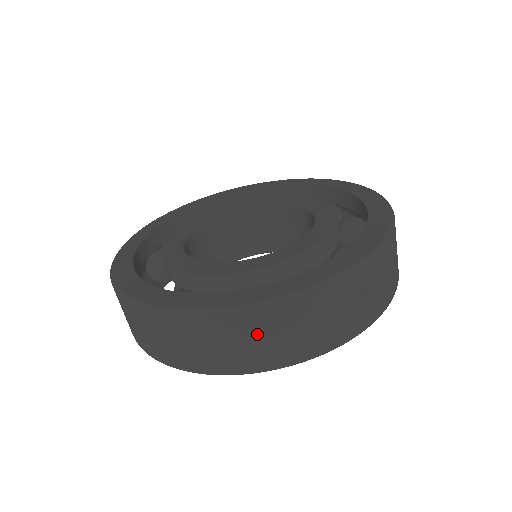
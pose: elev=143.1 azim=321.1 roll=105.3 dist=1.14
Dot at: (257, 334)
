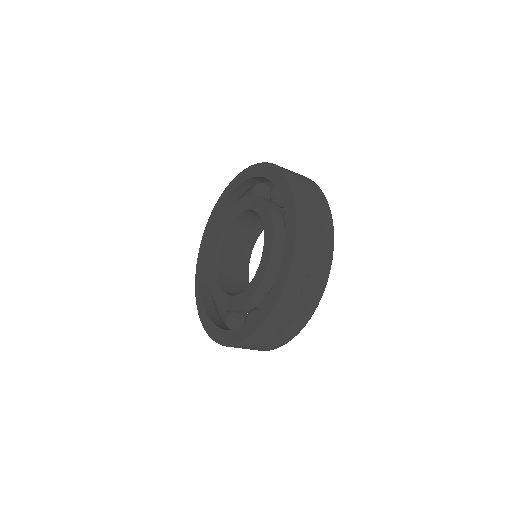
Dot at: (263, 342)
